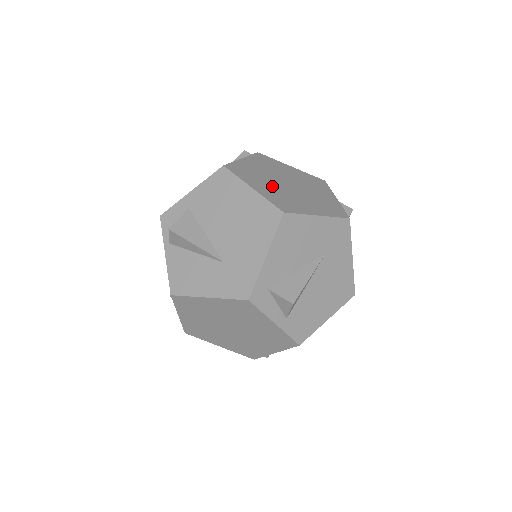
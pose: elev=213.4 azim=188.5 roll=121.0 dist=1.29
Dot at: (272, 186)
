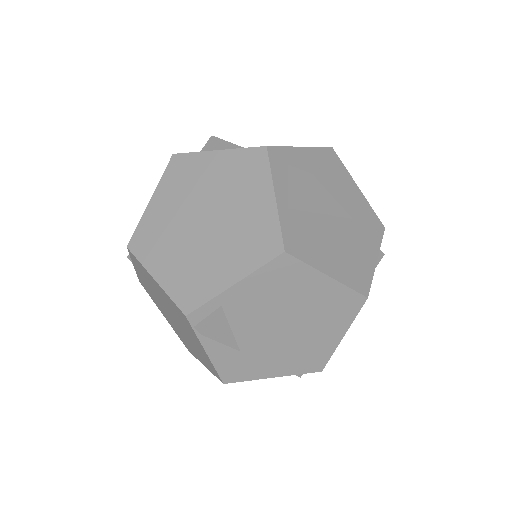
Dot at: occluded
